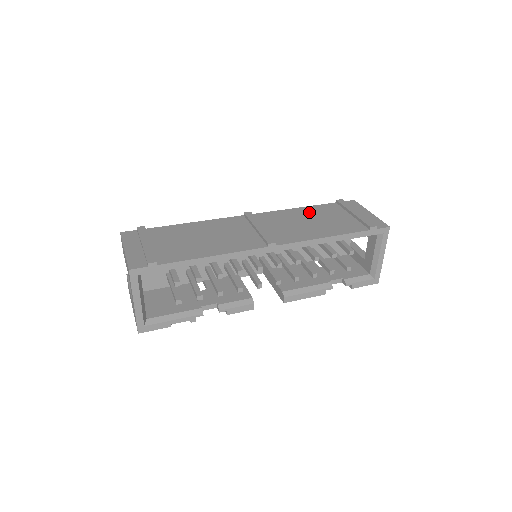
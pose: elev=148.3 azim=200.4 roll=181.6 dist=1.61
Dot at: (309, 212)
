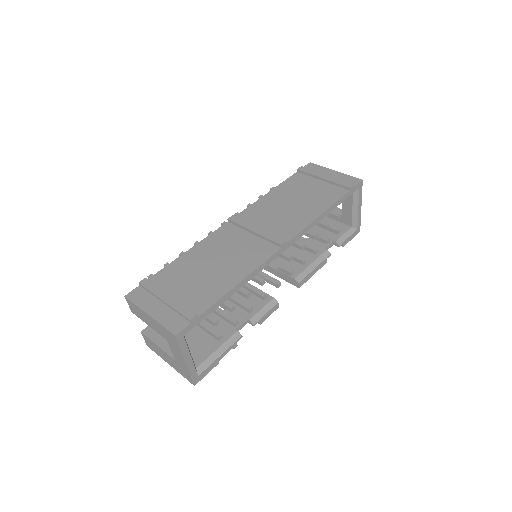
Dot at: (284, 192)
